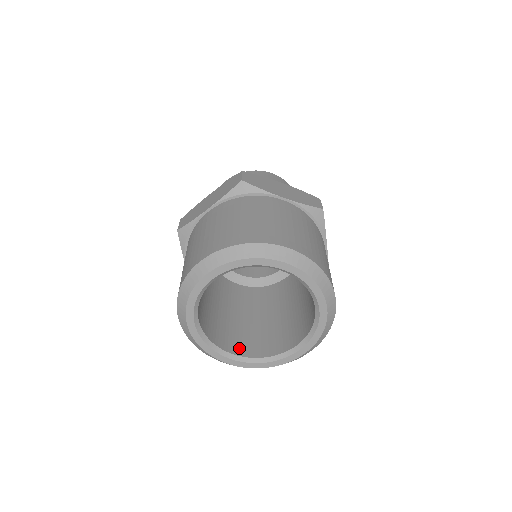
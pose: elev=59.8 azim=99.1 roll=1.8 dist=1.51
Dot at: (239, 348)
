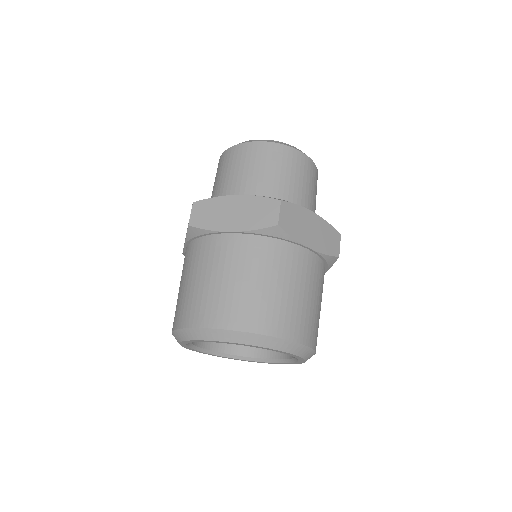
Dot at: occluded
